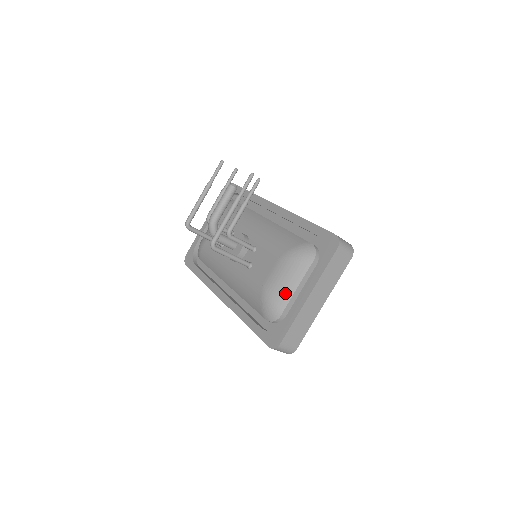
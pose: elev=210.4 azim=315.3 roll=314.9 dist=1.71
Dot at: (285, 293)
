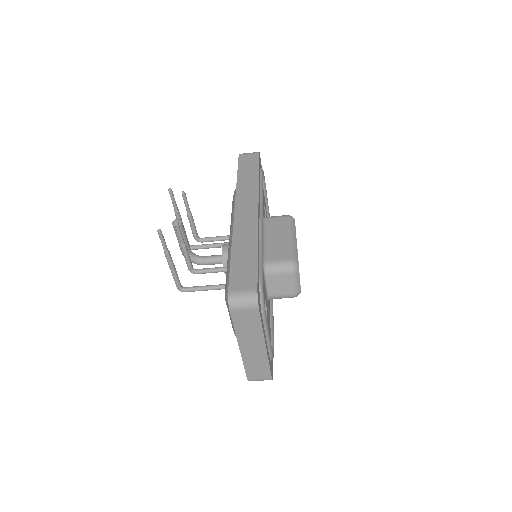
Dot at: occluded
